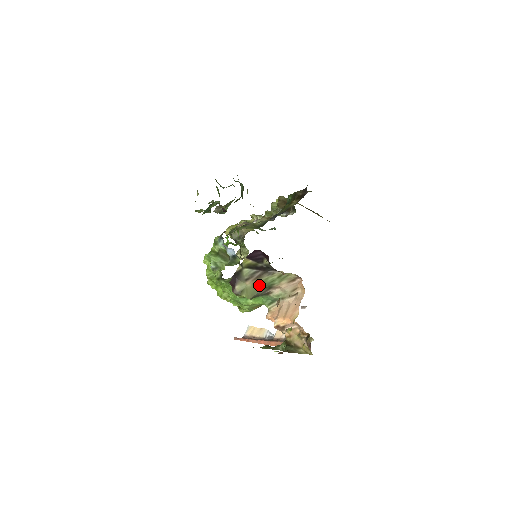
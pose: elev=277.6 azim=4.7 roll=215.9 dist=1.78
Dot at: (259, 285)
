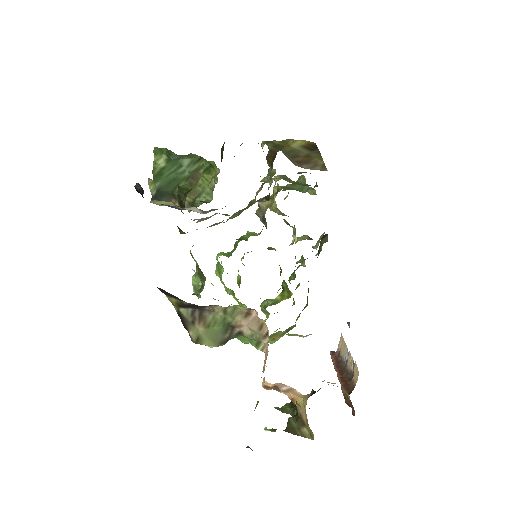
Dot at: (214, 326)
